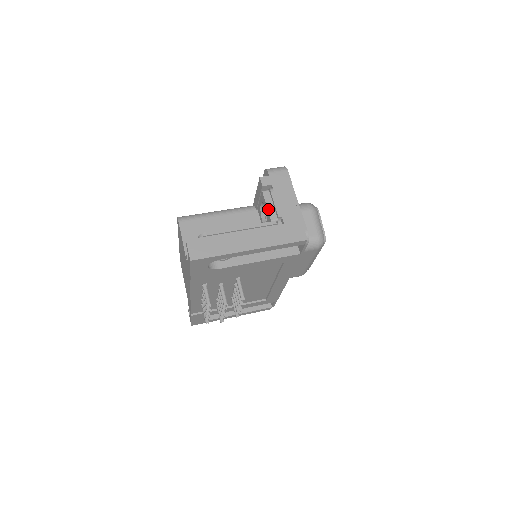
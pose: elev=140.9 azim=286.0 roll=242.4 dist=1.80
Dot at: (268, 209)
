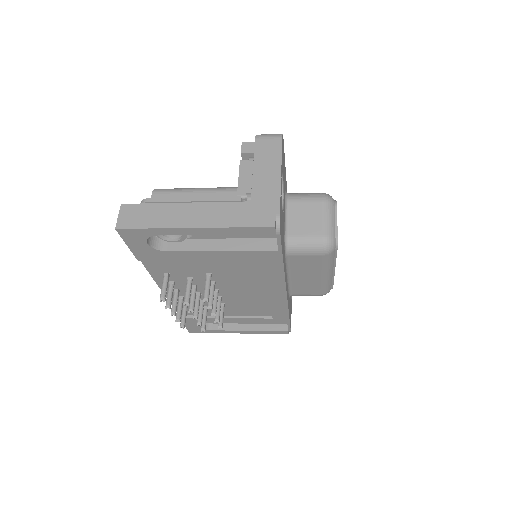
Dot at: (239, 182)
